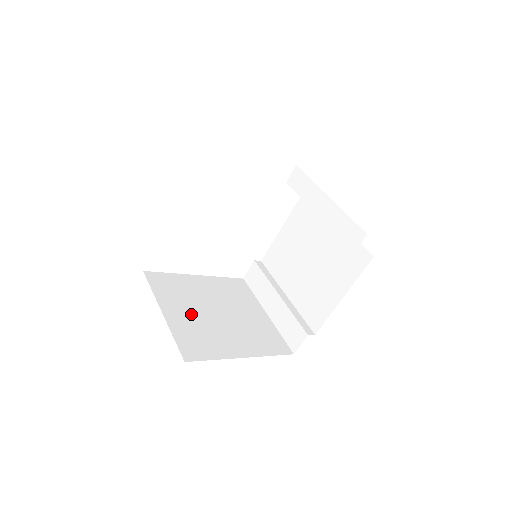
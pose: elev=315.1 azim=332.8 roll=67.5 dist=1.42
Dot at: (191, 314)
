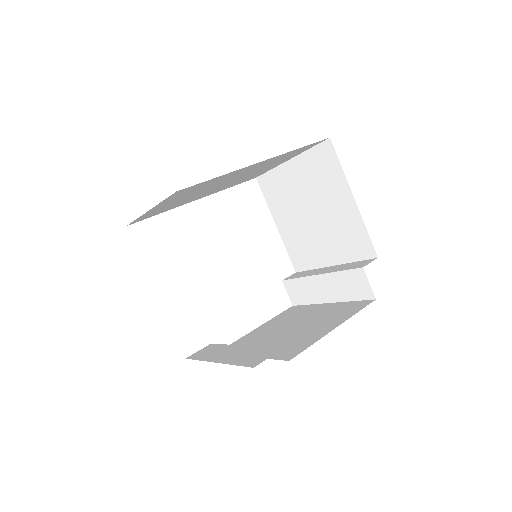
Dot at: occluded
